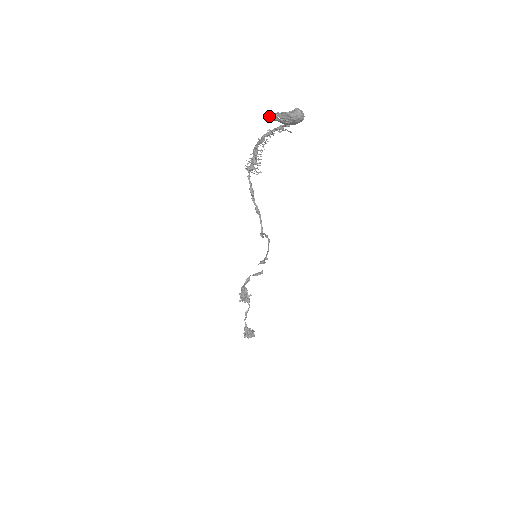
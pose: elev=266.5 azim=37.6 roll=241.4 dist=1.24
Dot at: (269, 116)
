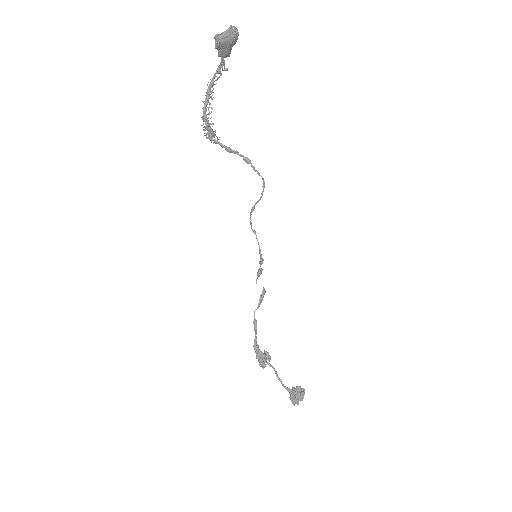
Dot at: (217, 39)
